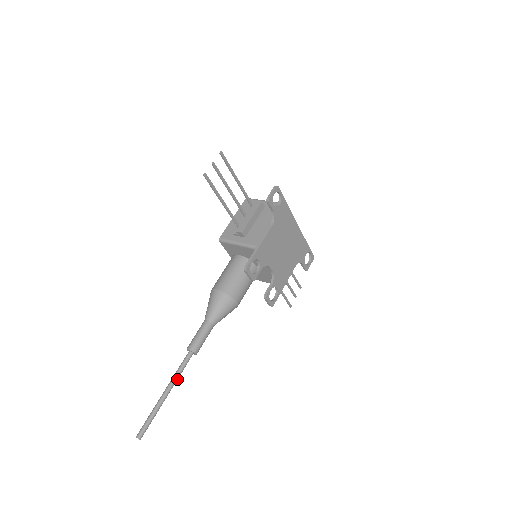
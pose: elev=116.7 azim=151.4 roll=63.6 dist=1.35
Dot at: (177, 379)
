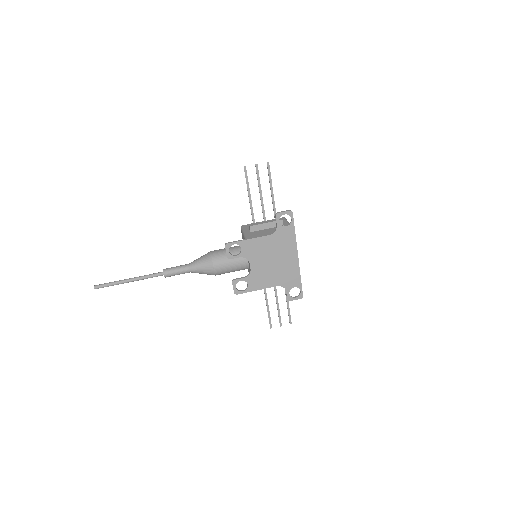
Dot at: (142, 279)
